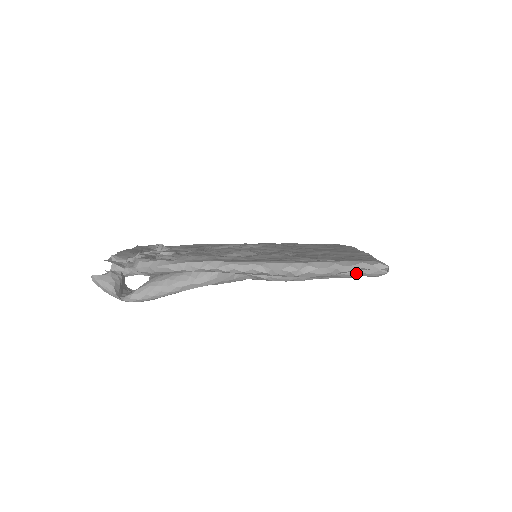
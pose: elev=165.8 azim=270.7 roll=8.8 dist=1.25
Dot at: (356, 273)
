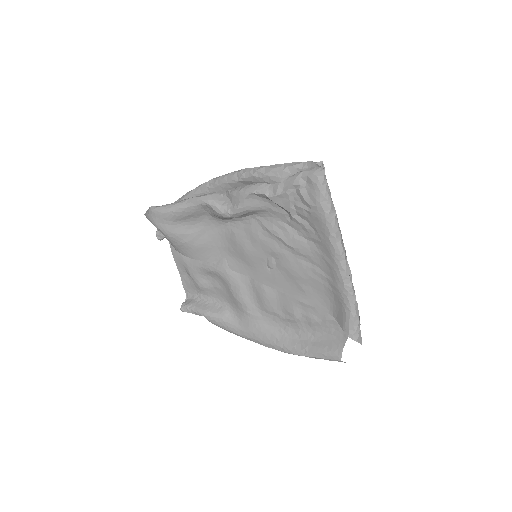
Dot at: (300, 173)
